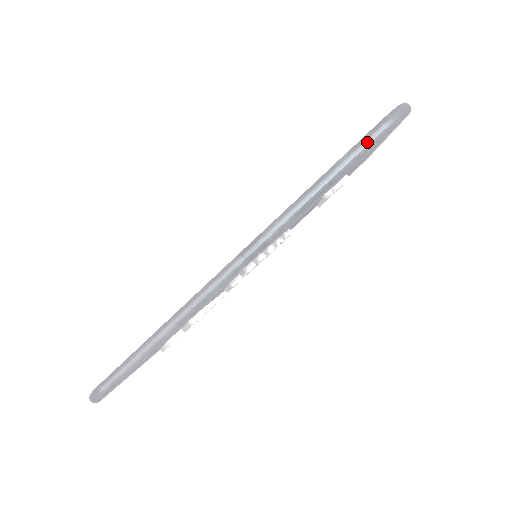
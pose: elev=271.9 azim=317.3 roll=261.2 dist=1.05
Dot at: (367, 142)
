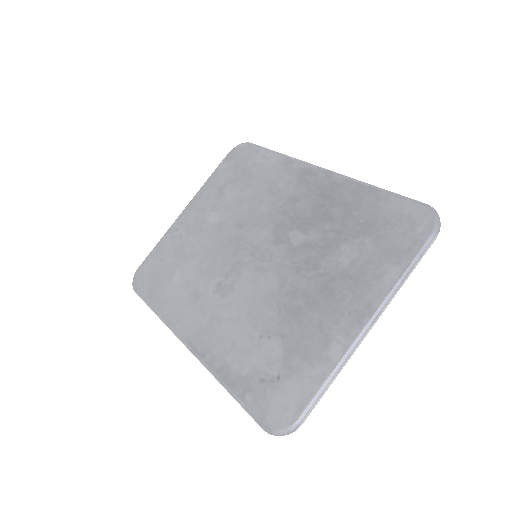
Dot at: occluded
